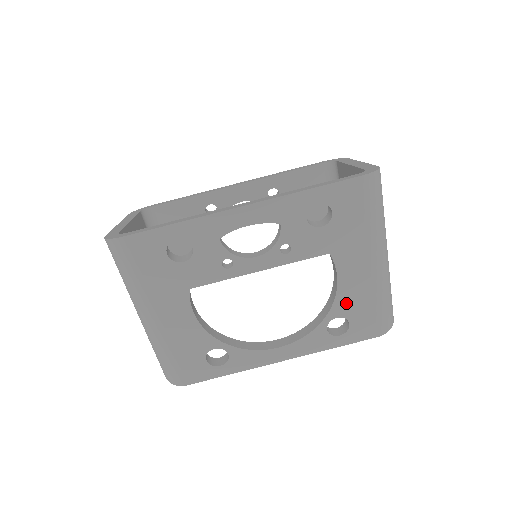
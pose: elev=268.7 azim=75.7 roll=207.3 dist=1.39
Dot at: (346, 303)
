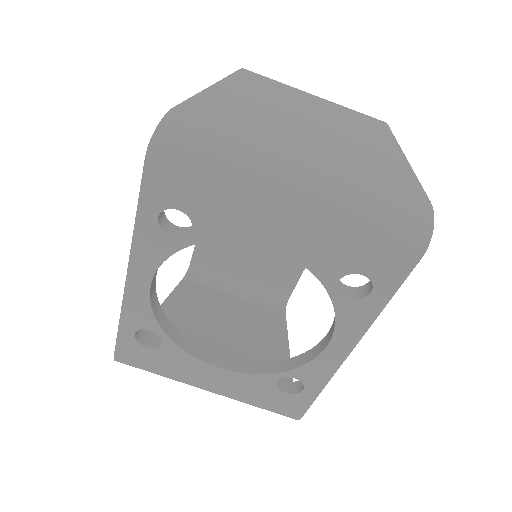
Dot at: (325, 262)
